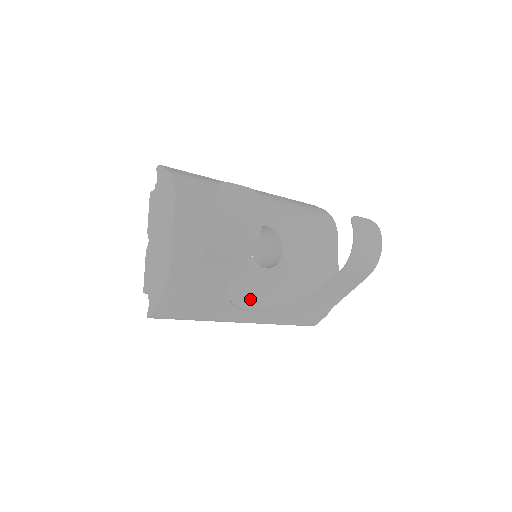
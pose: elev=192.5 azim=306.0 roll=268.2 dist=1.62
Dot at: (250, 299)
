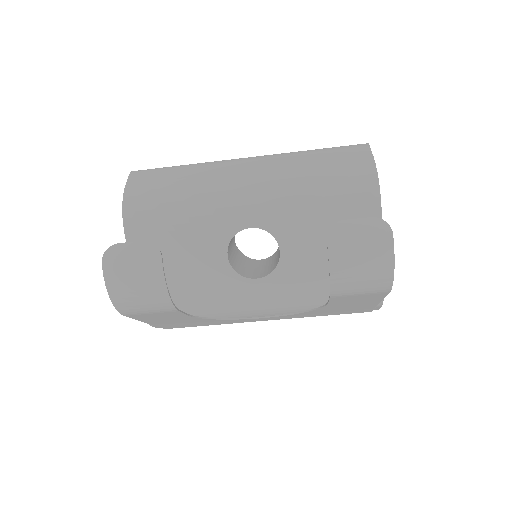
Dot at: (248, 311)
